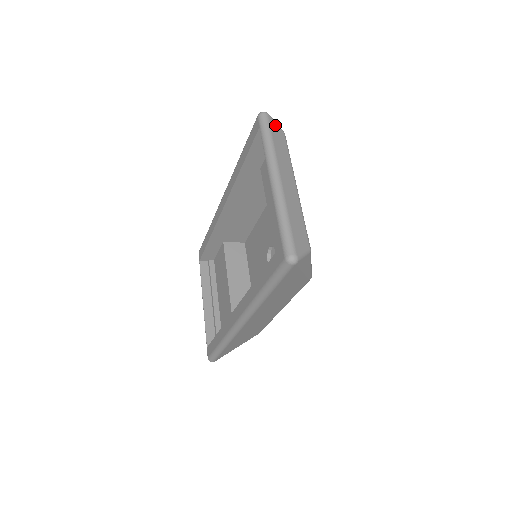
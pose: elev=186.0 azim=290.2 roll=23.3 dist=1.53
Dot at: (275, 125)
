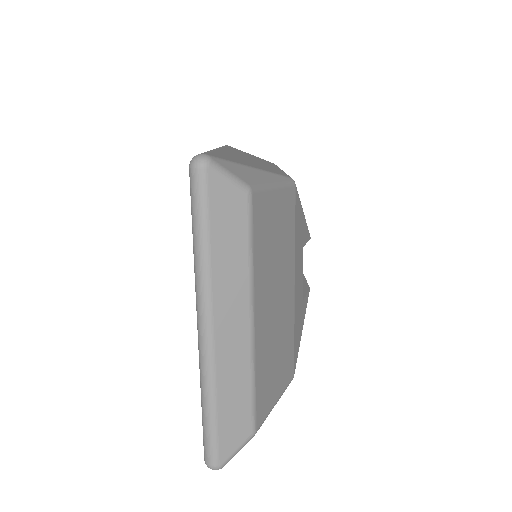
Dot at: (224, 189)
